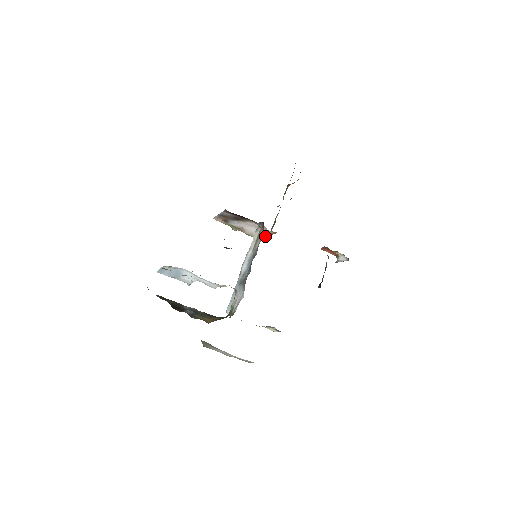
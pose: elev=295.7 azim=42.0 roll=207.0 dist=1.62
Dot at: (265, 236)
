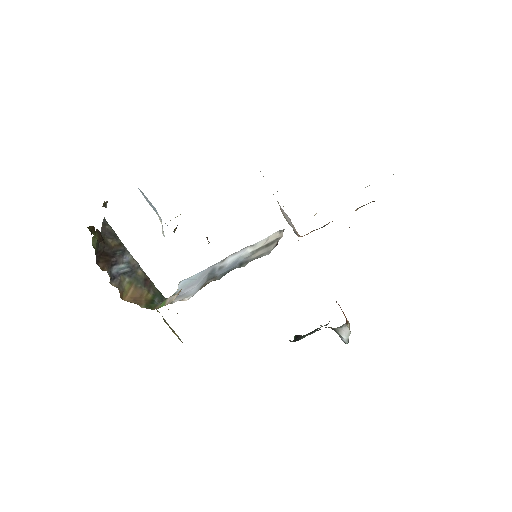
Dot at: occluded
